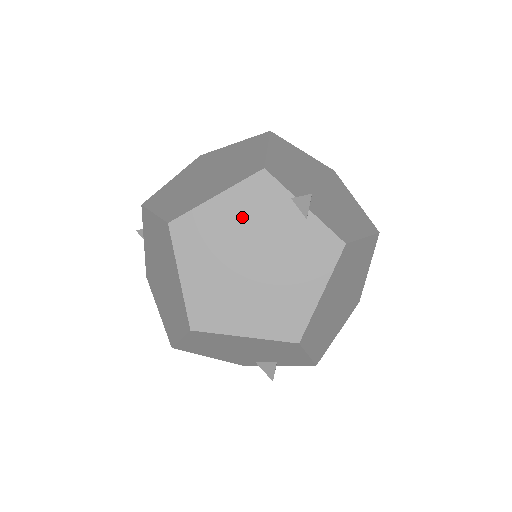
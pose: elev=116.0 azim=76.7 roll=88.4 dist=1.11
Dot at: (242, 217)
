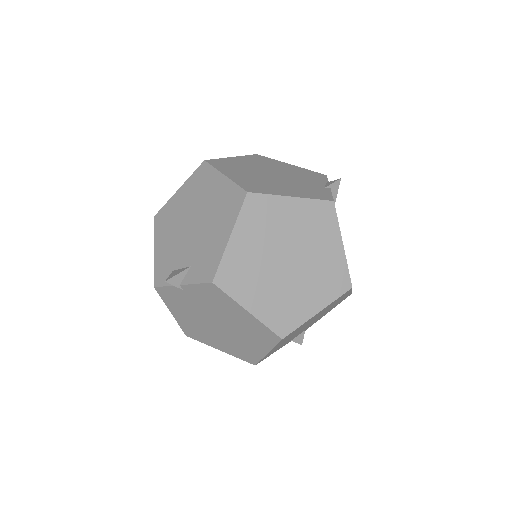
Dot at: (293, 171)
